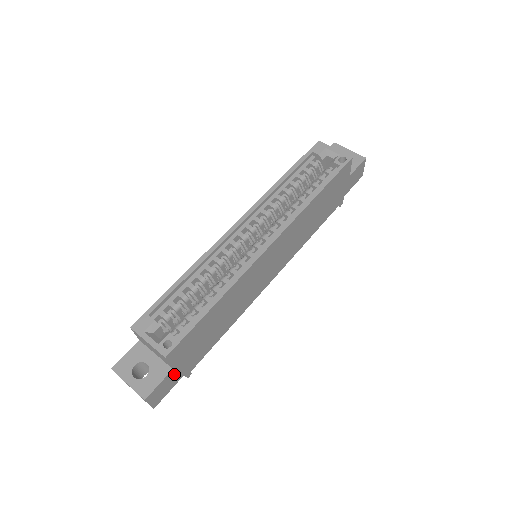
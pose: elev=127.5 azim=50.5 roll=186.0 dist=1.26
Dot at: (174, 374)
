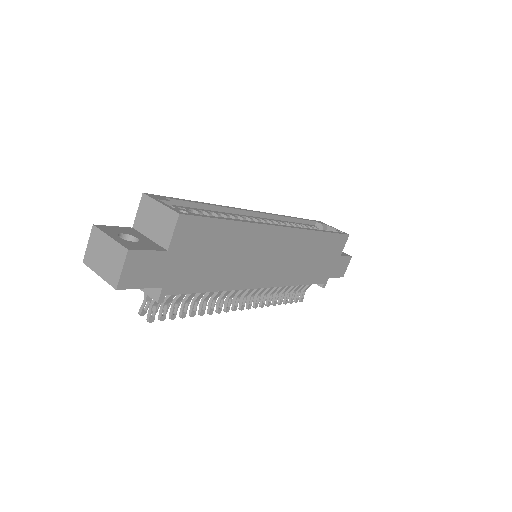
Dot at: (161, 264)
